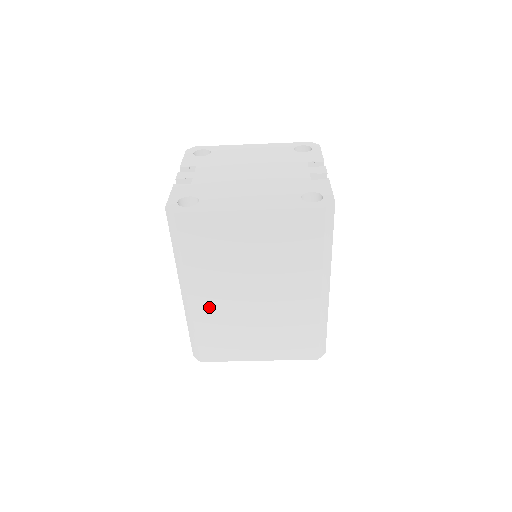
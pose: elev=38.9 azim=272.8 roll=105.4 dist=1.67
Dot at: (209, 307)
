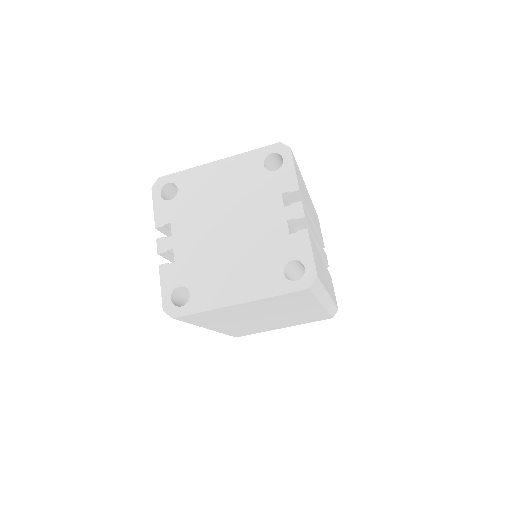
Dot at: (229, 328)
